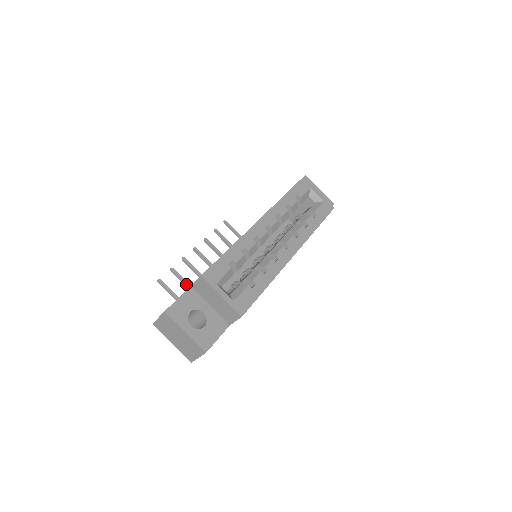
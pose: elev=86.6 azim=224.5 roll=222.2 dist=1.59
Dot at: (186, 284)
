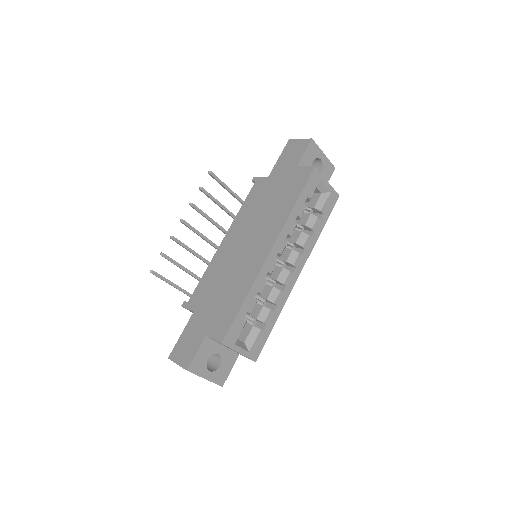
Dot at: (178, 266)
